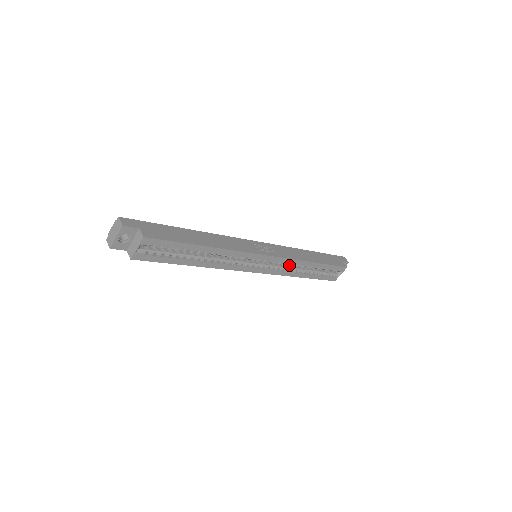
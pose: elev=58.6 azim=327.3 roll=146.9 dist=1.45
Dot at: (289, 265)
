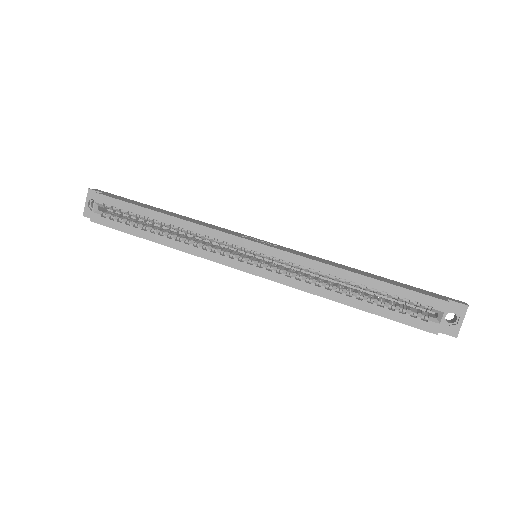
Dot at: (315, 278)
